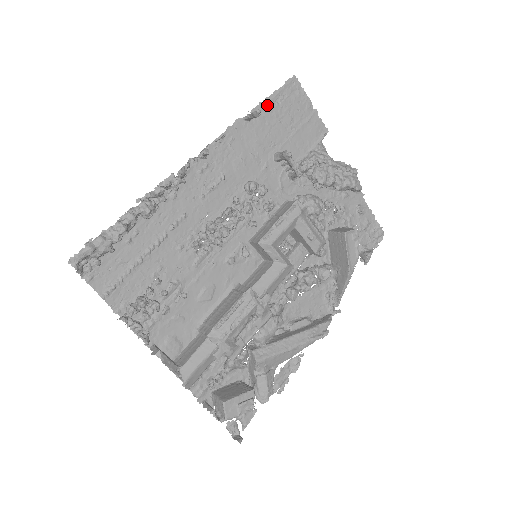
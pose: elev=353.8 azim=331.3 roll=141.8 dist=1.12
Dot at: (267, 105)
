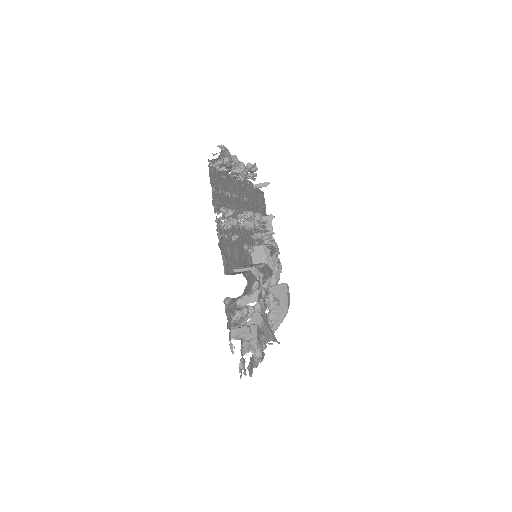
Dot at: (258, 191)
